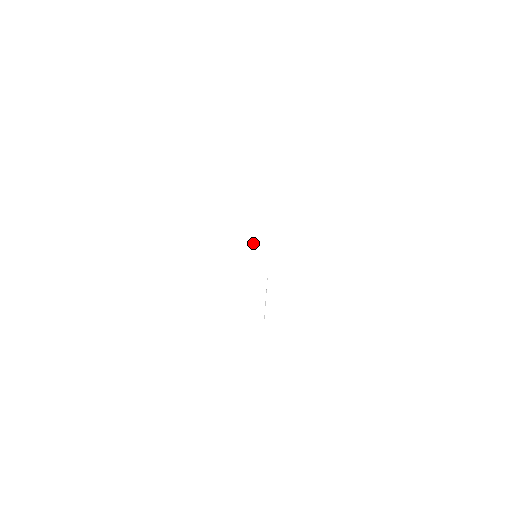
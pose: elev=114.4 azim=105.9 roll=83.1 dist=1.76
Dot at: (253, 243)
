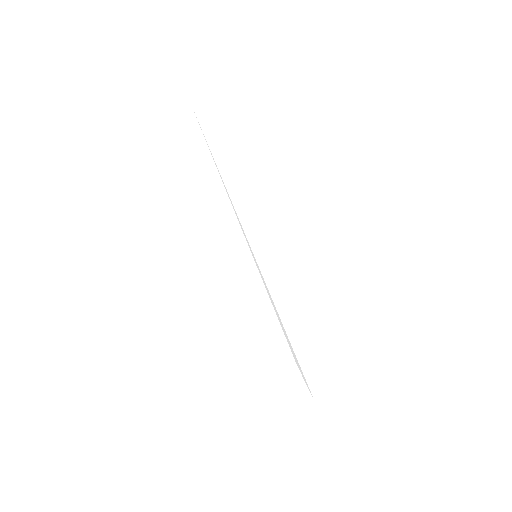
Dot at: (246, 239)
